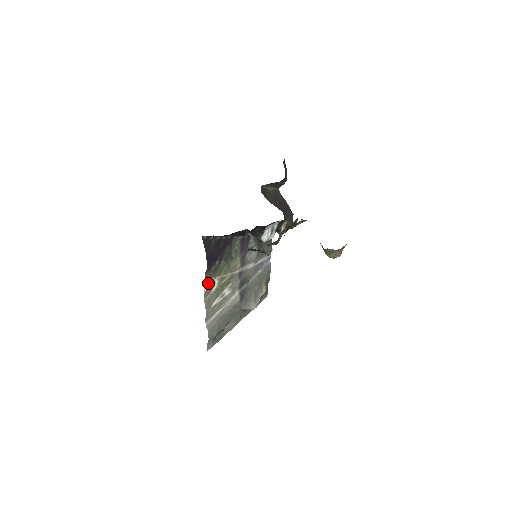
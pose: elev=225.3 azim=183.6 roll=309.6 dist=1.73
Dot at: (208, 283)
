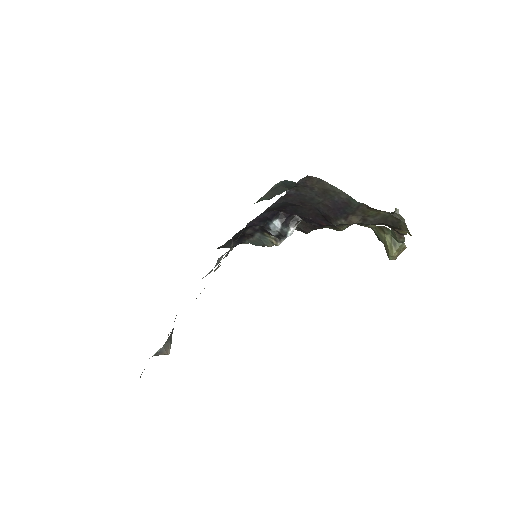
Dot at: occluded
